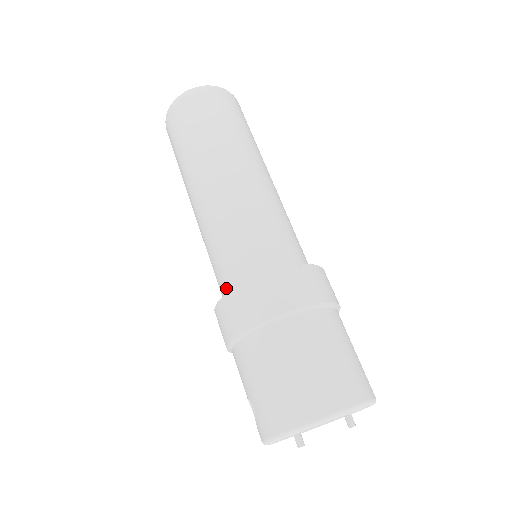
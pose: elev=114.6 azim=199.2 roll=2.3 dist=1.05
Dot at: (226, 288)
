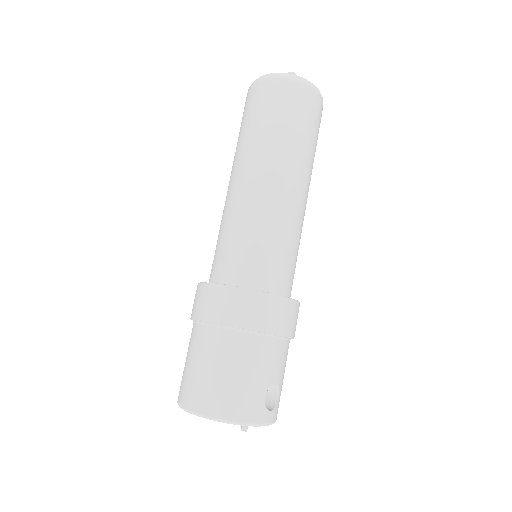
Dot at: occluded
